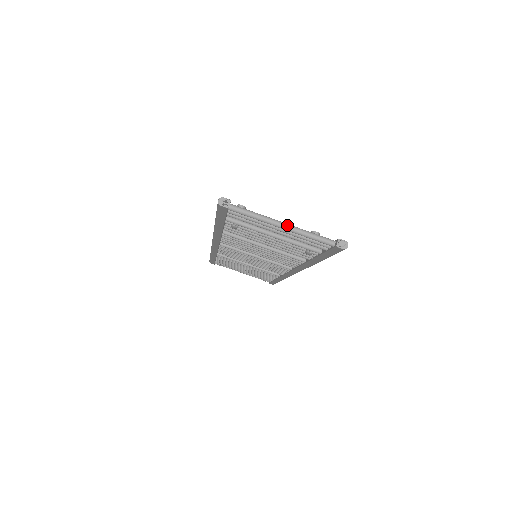
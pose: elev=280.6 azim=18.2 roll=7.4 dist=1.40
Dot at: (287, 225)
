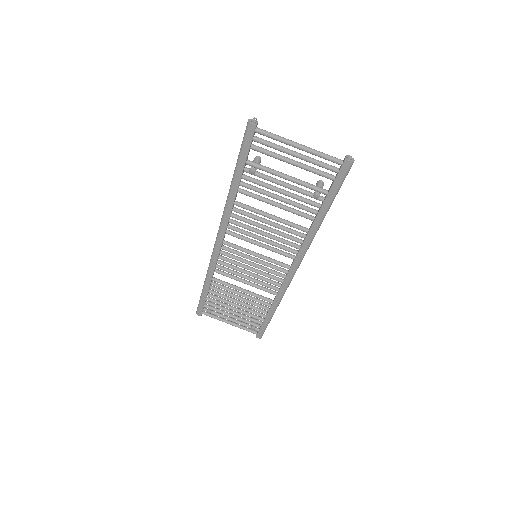
Dot at: (303, 145)
